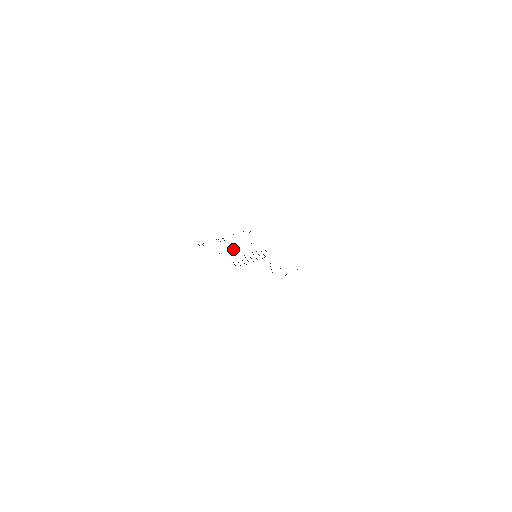
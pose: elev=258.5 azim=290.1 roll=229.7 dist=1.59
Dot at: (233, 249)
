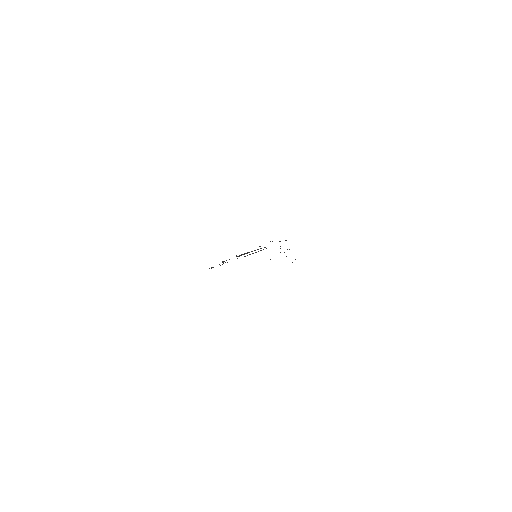
Dot at: occluded
